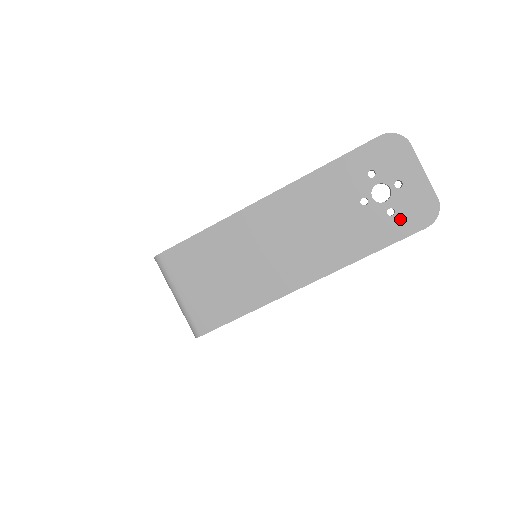
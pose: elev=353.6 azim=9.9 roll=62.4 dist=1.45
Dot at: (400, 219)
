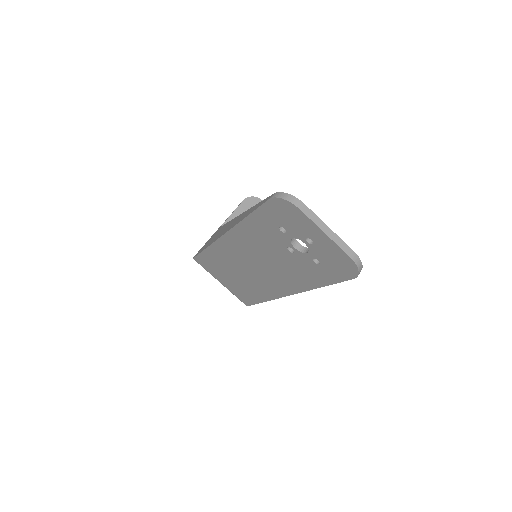
Dot at: (327, 268)
